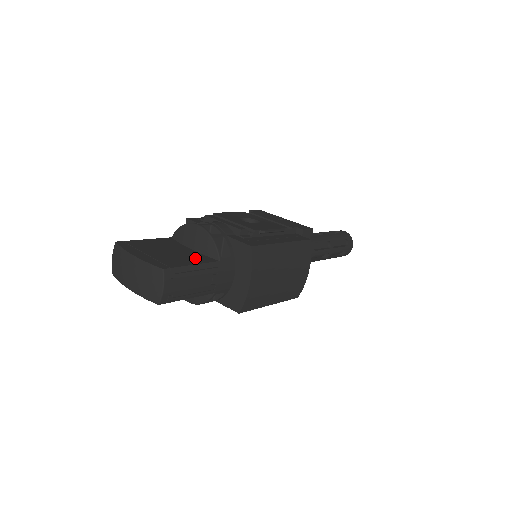
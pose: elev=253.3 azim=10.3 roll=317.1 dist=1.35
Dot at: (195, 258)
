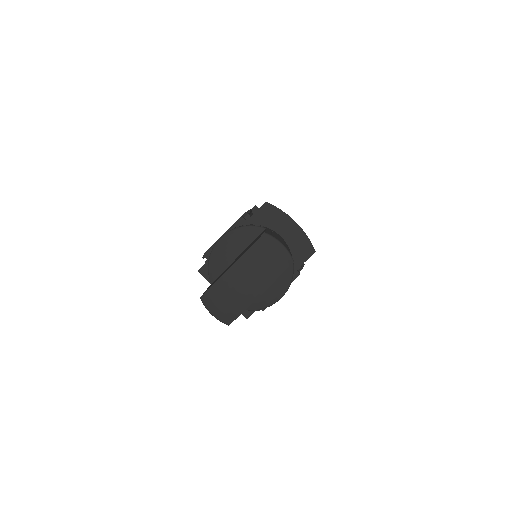
Dot at: occluded
